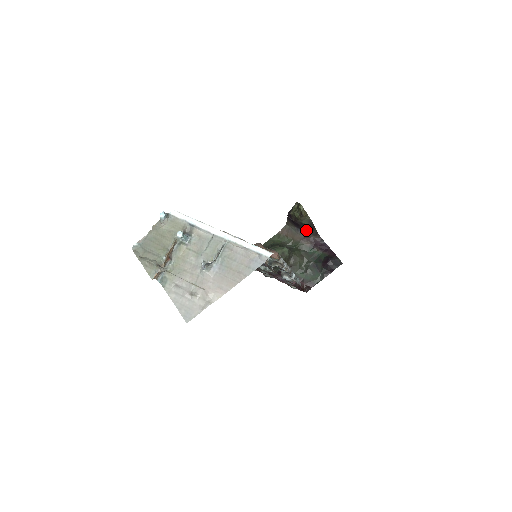
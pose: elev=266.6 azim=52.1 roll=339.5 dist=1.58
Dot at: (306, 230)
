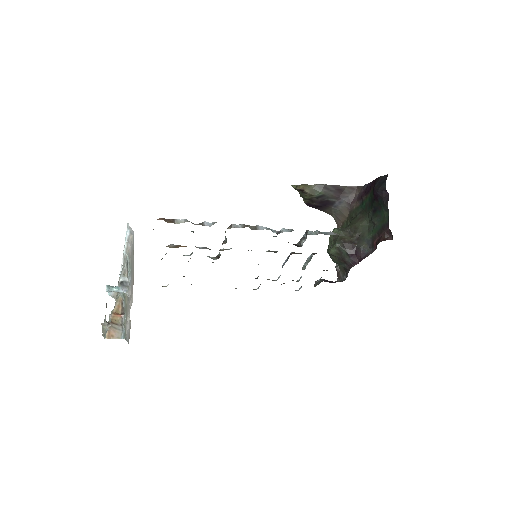
Dot at: (337, 197)
